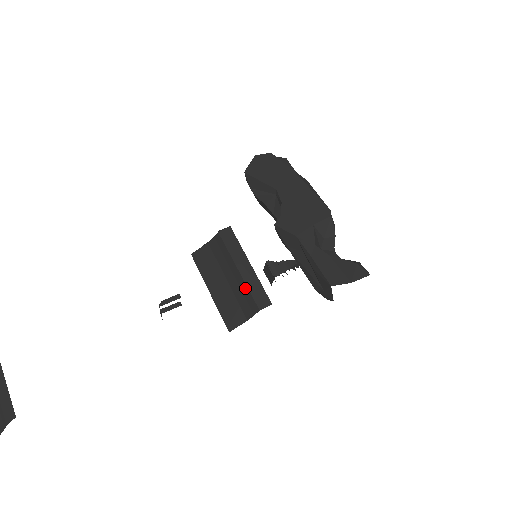
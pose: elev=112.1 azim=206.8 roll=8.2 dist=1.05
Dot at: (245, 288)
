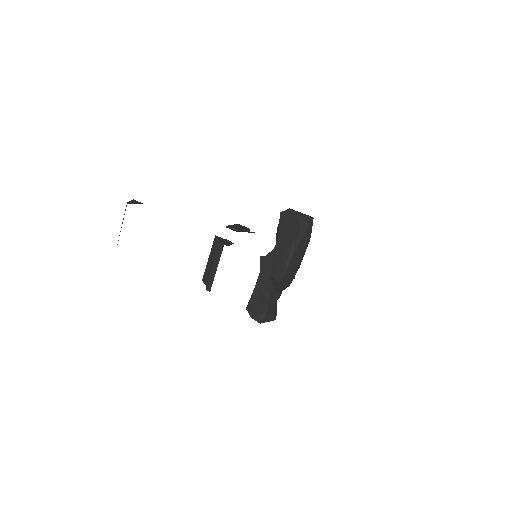
Dot at: (209, 275)
